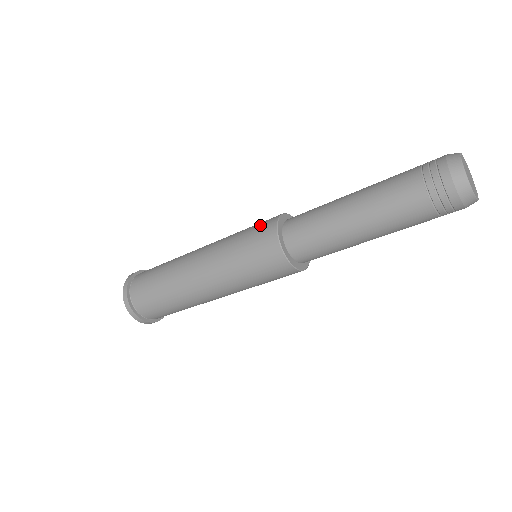
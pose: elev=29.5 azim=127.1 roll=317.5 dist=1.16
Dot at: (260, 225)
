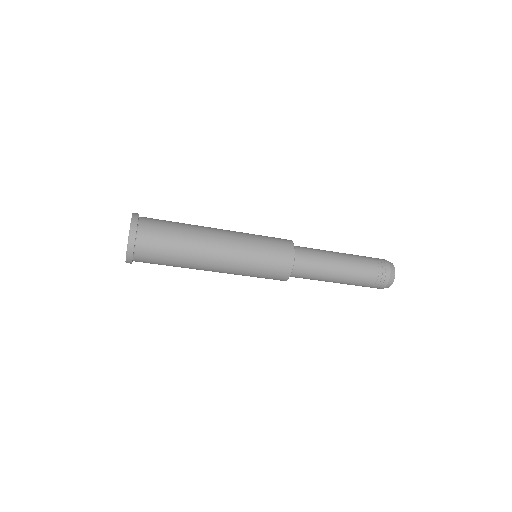
Dot at: (280, 254)
